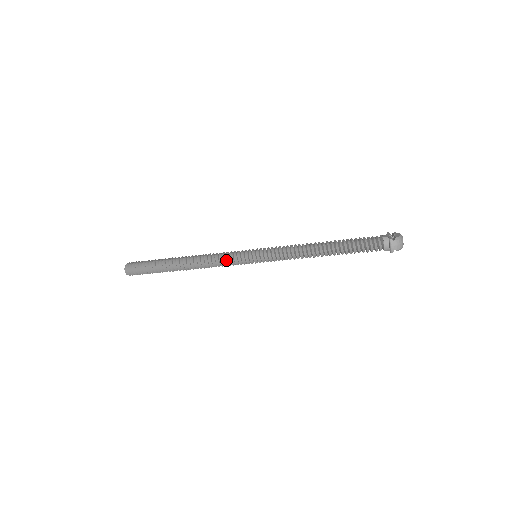
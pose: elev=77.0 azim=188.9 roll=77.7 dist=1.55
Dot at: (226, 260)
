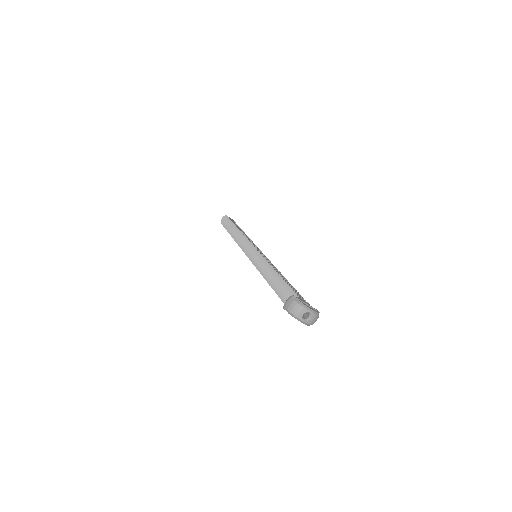
Dot at: (244, 244)
